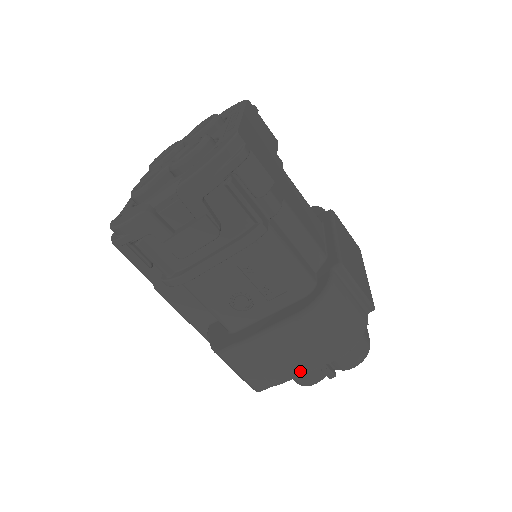
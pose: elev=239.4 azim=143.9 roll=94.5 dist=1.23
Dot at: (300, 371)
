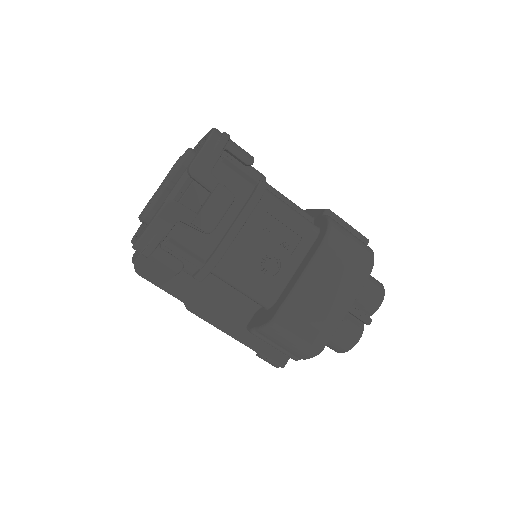
Dot at: (345, 306)
